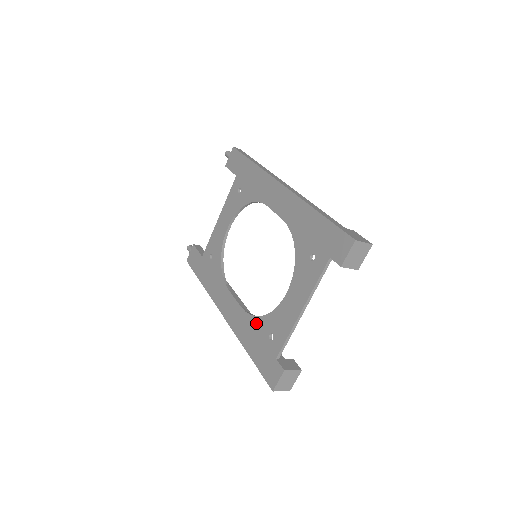
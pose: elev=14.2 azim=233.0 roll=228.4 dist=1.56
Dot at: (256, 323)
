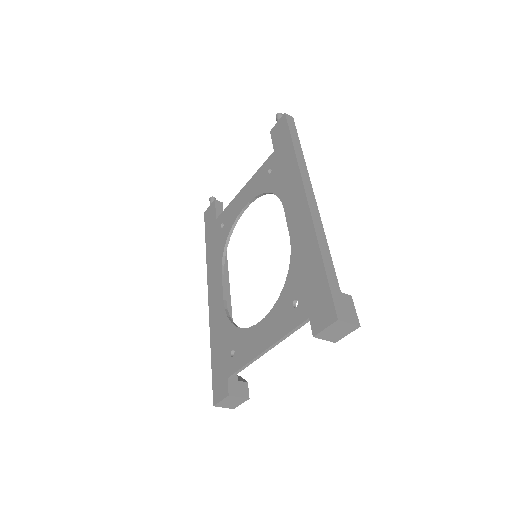
Dot at: (227, 328)
